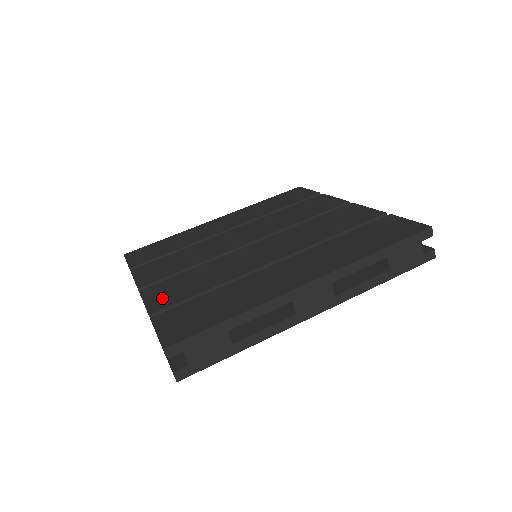
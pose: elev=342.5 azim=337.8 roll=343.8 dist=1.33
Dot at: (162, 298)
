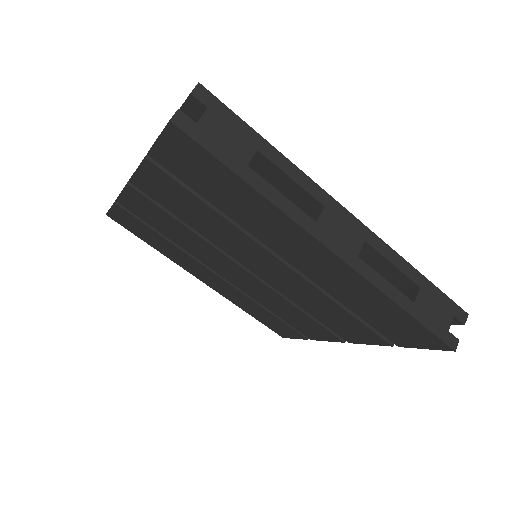
Dot at: occluded
